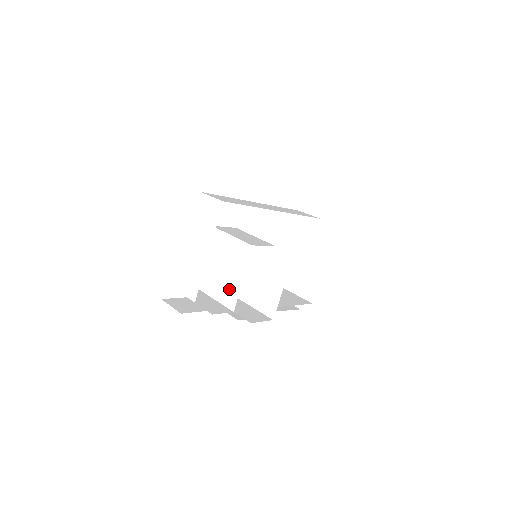
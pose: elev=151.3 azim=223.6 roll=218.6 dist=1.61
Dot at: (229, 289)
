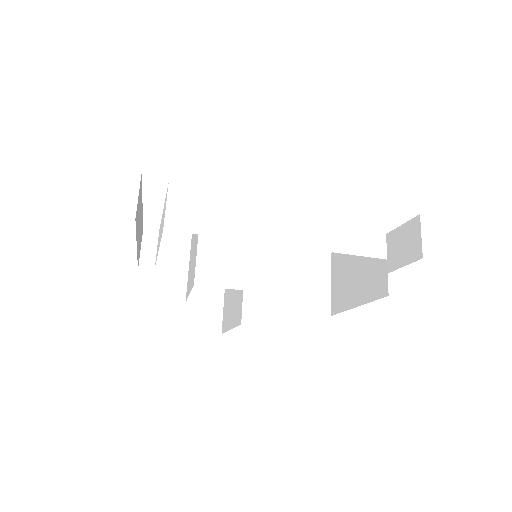
Dot at: occluded
